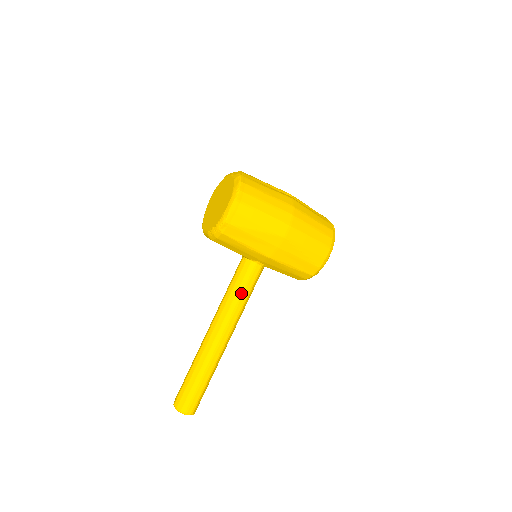
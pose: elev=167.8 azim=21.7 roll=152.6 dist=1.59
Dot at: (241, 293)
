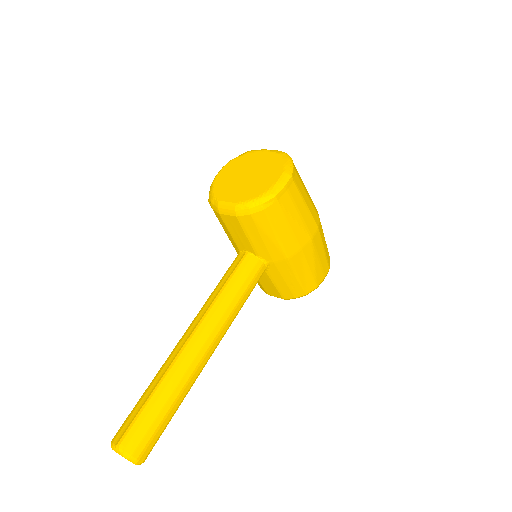
Dot at: (241, 295)
